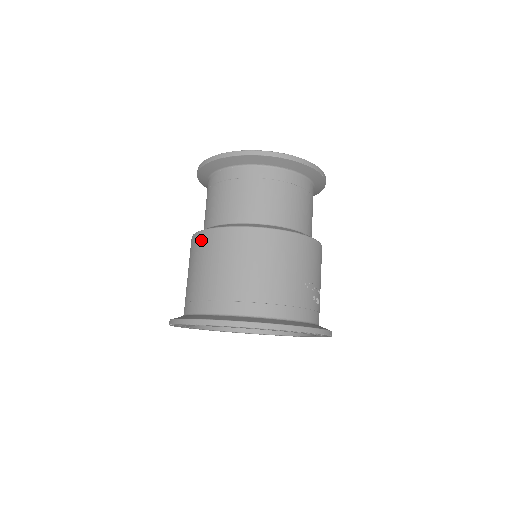
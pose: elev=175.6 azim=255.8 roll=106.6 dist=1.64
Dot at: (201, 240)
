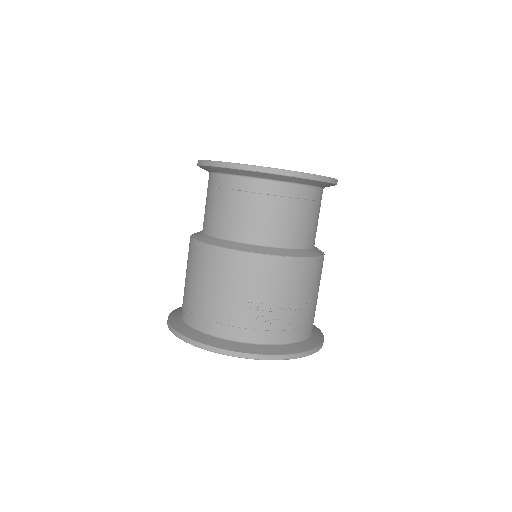
Dot at: occluded
